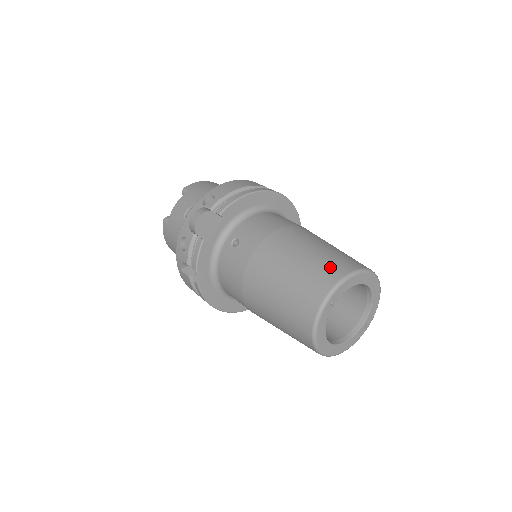
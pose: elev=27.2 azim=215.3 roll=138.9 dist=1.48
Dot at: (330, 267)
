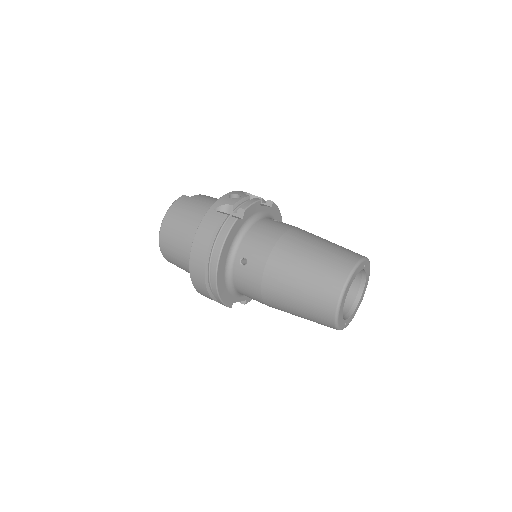
Dot at: occluded
